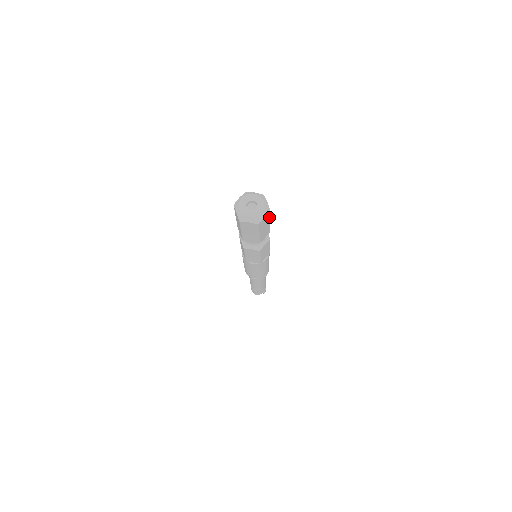
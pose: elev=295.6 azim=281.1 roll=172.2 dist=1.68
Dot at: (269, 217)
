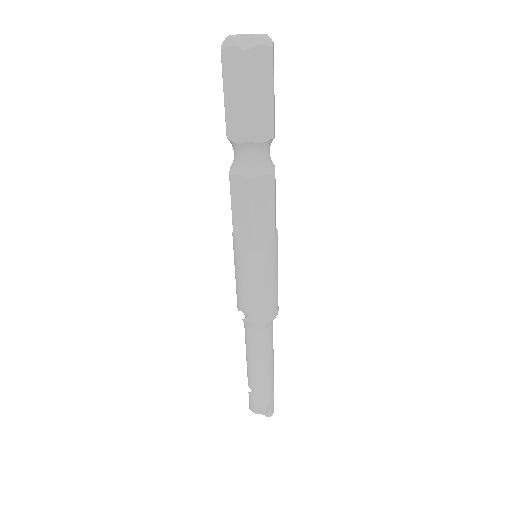
Dot at: (271, 70)
